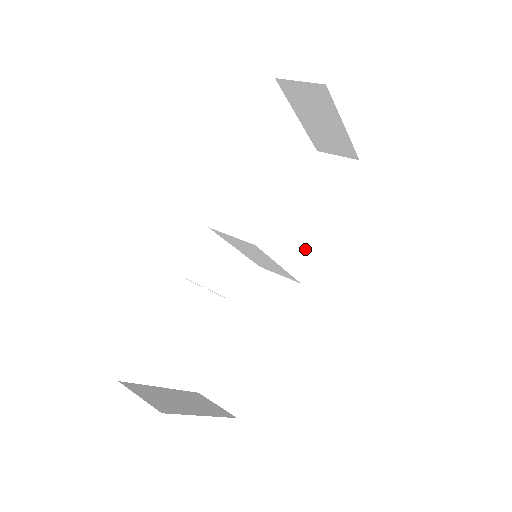
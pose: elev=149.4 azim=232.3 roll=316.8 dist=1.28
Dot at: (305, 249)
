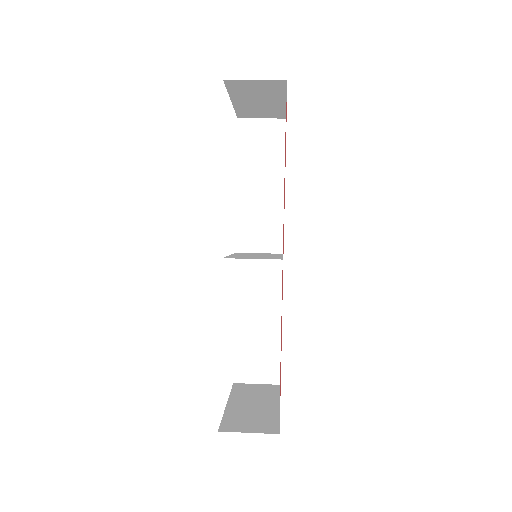
Dot at: (272, 221)
